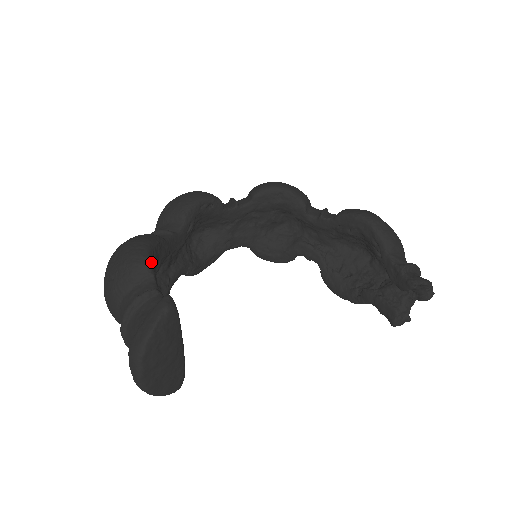
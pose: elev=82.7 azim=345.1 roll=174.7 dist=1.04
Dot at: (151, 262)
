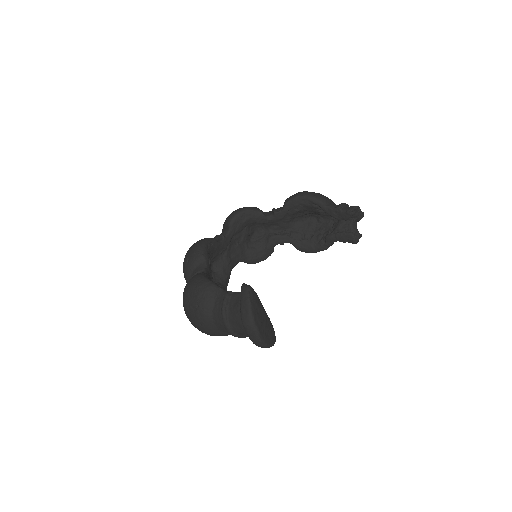
Dot at: (213, 283)
